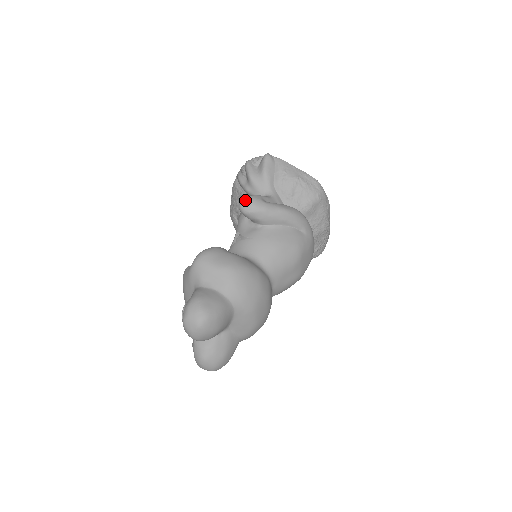
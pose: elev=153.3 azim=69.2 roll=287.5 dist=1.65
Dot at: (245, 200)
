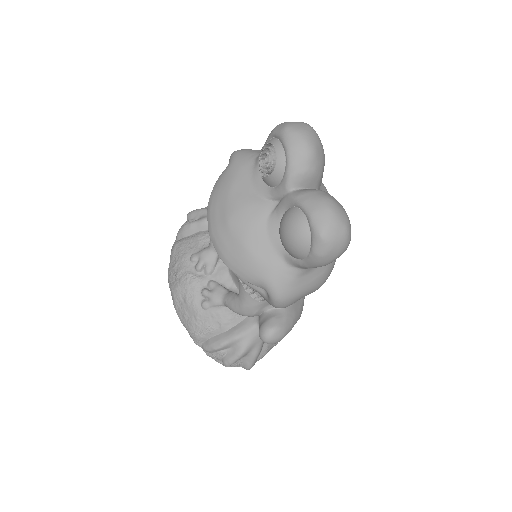
Dot at: occluded
